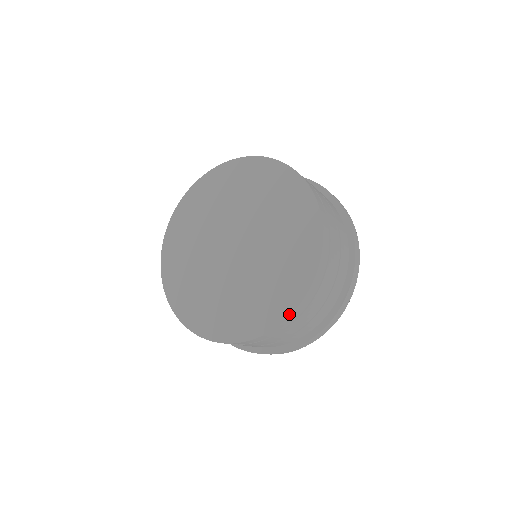
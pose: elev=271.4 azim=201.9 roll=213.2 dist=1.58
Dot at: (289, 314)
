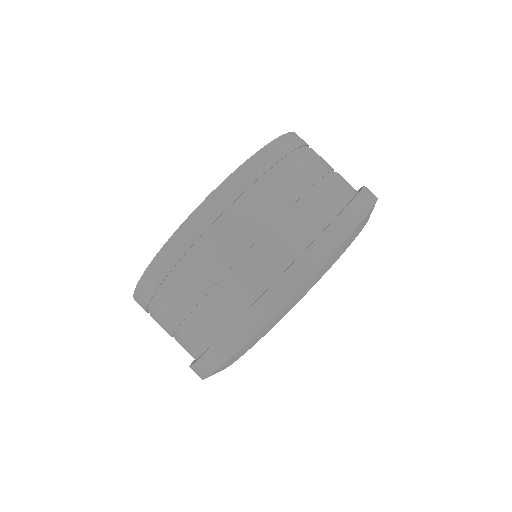
Dot at: (221, 184)
